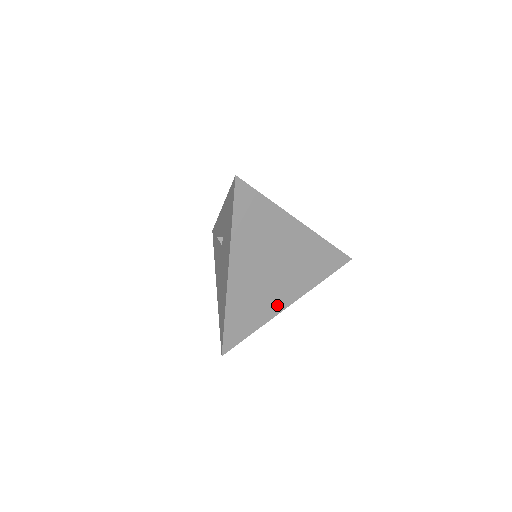
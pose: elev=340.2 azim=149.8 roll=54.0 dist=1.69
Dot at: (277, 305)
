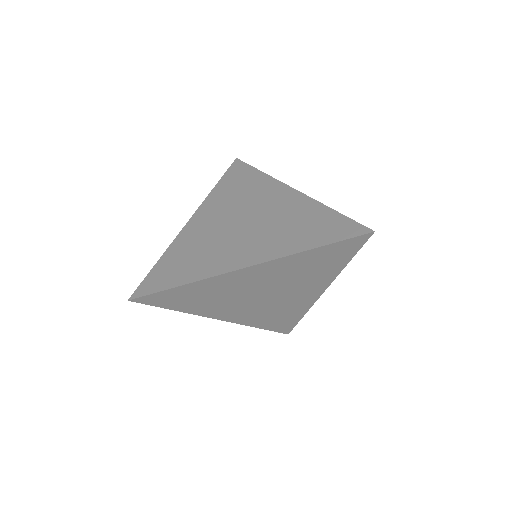
Dot at: (305, 301)
